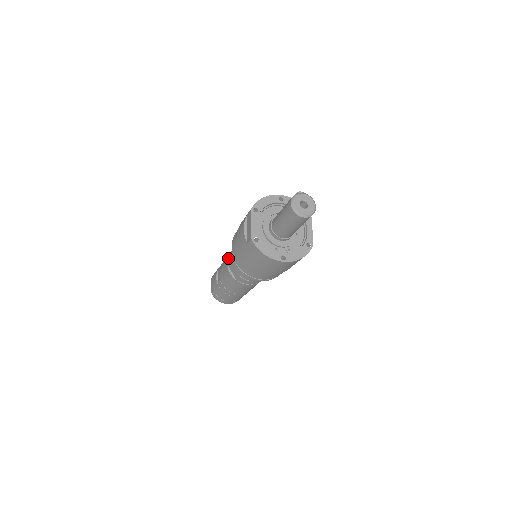
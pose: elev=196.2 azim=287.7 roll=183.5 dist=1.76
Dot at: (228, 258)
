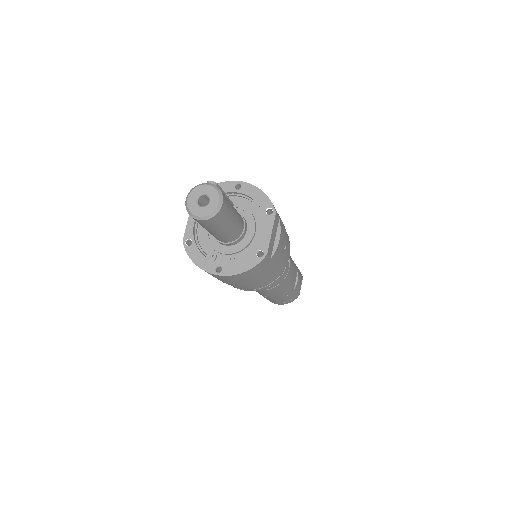
Dot at: occluded
